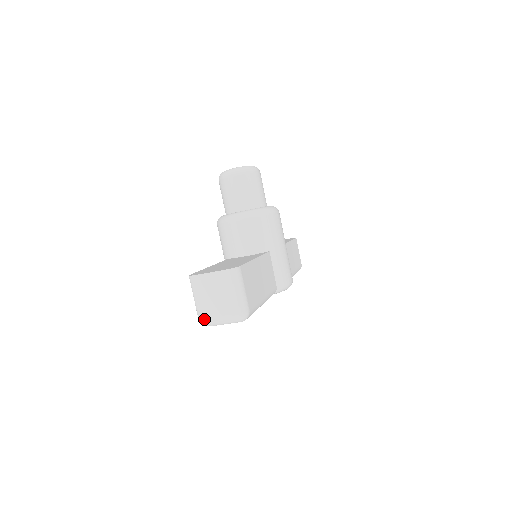
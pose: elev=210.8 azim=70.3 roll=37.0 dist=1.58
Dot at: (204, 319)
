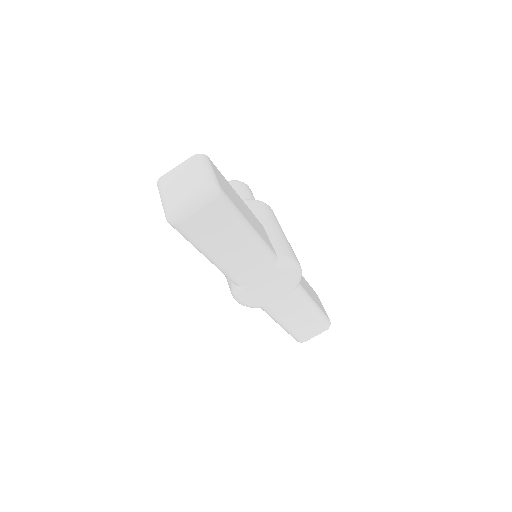
Dot at: (170, 208)
